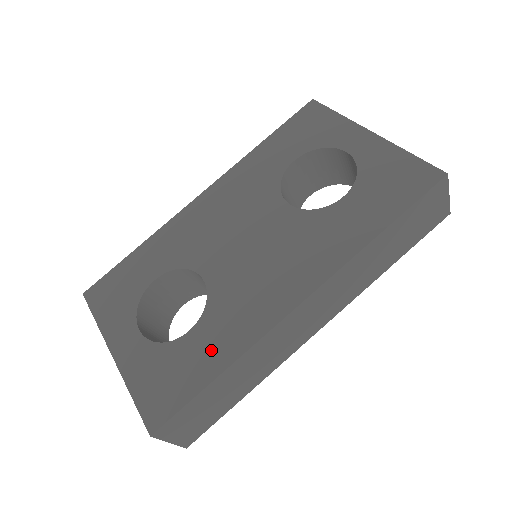
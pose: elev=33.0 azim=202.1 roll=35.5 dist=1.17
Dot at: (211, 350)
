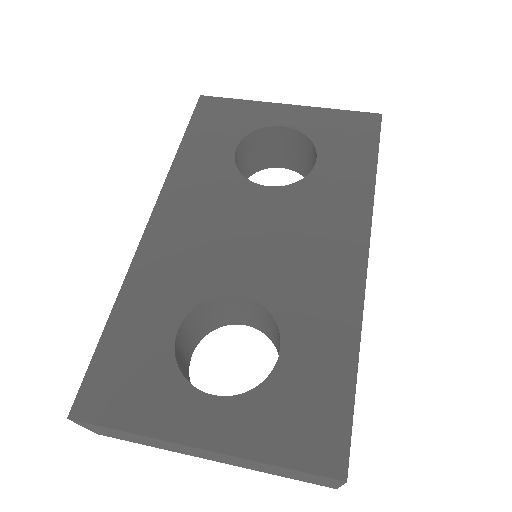
Dot at: (325, 351)
